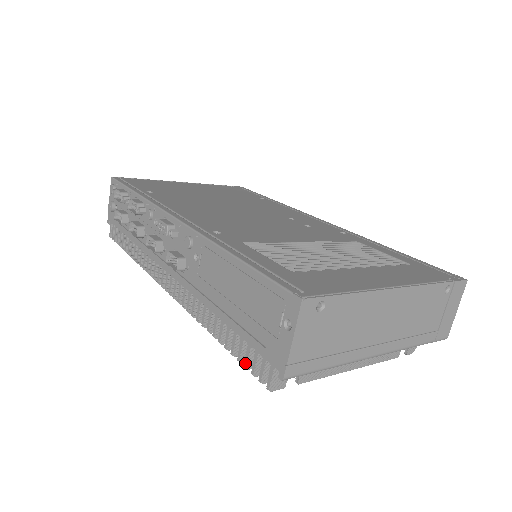
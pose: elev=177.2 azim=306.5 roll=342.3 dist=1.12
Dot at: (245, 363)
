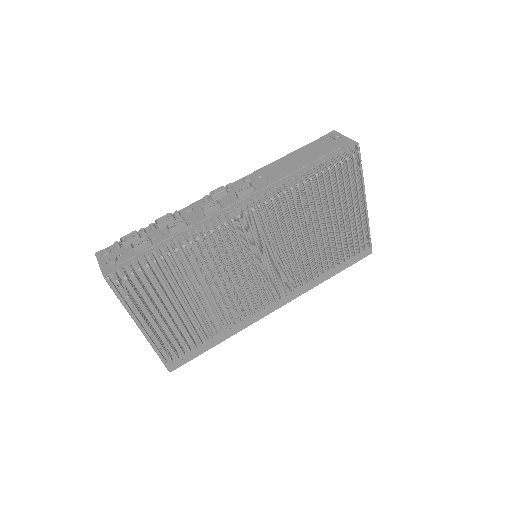
Dot at: (339, 160)
